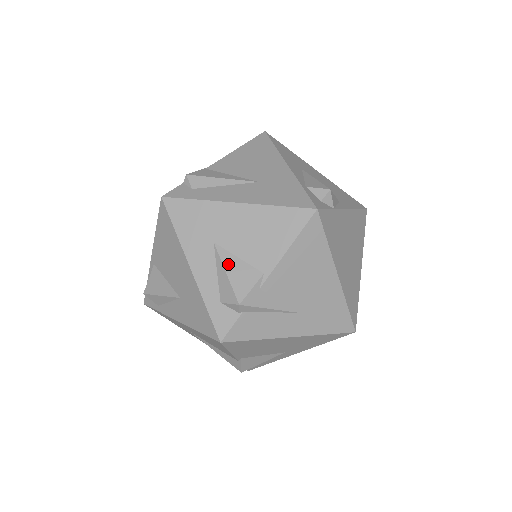
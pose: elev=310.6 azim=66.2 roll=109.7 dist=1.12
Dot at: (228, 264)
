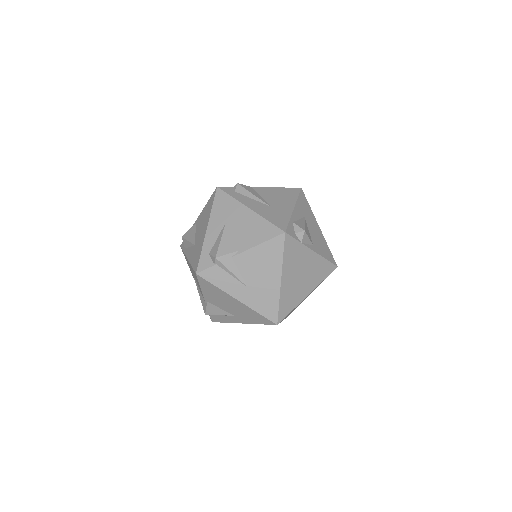
Dot at: (225, 236)
